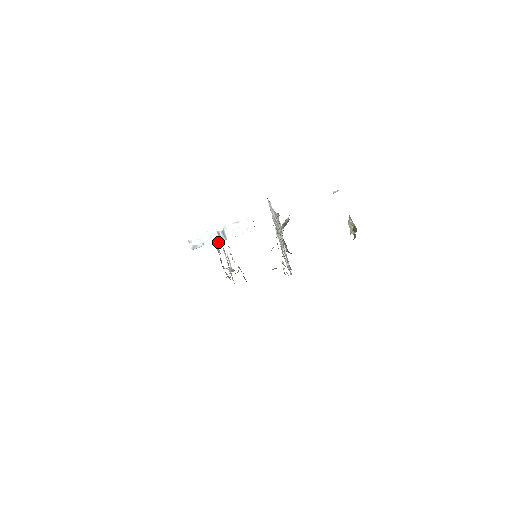
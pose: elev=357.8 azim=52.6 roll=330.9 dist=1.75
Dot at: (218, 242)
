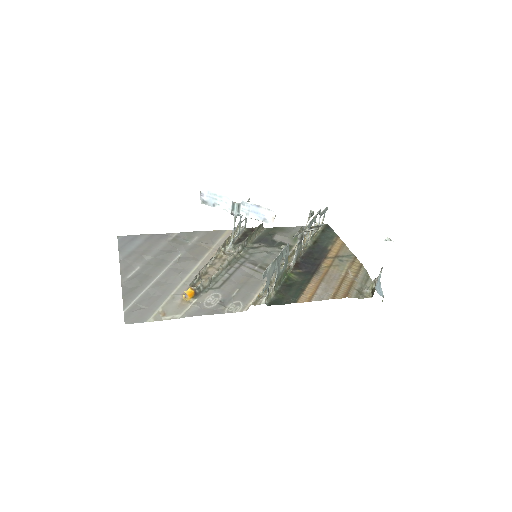
Dot at: (184, 299)
